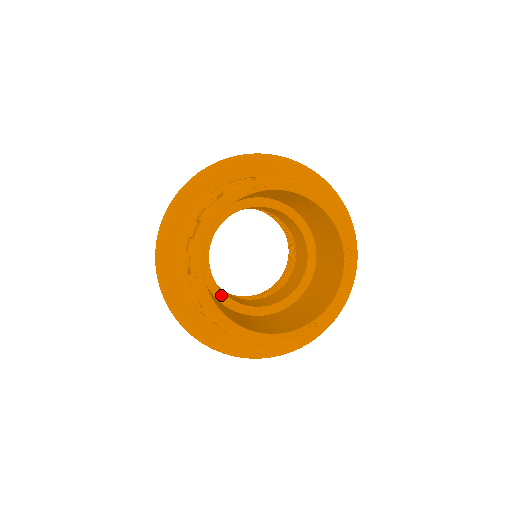
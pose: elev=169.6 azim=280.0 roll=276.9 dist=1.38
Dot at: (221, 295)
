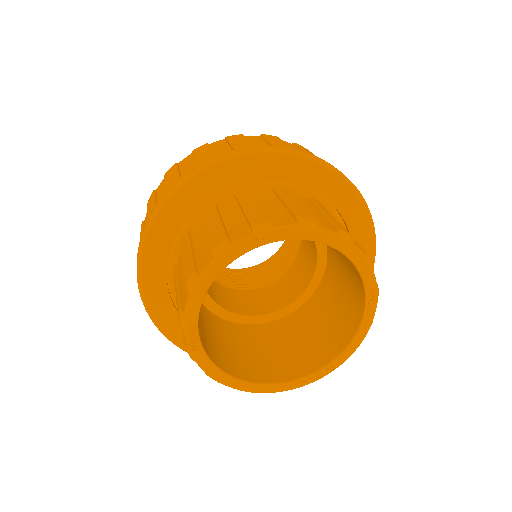
Dot at: (222, 311)
